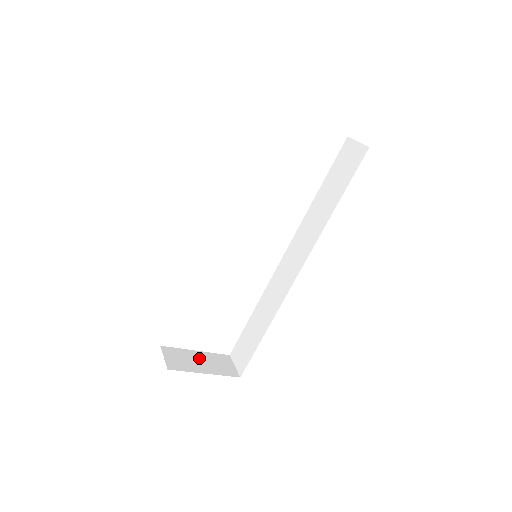
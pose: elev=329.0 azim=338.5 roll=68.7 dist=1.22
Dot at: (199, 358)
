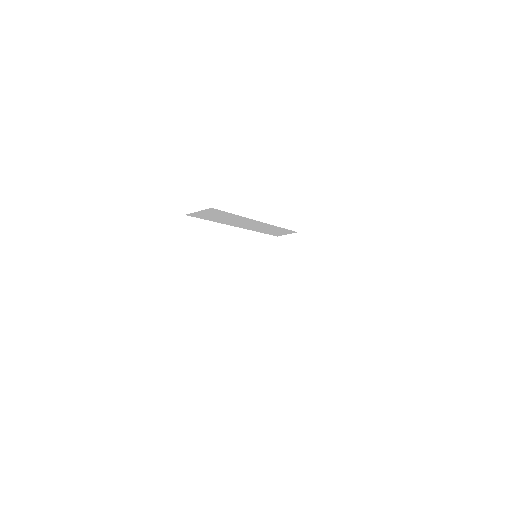
Dot at: occluded
